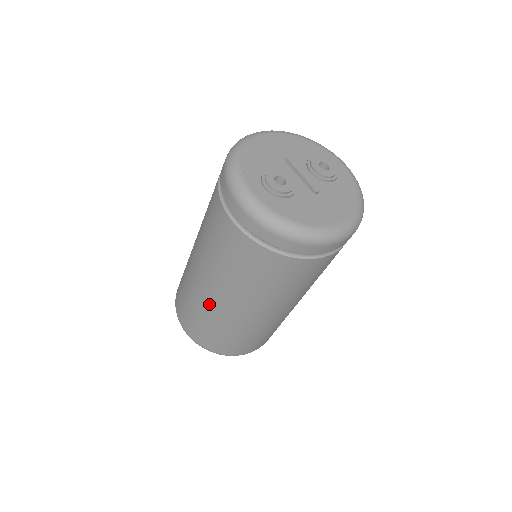
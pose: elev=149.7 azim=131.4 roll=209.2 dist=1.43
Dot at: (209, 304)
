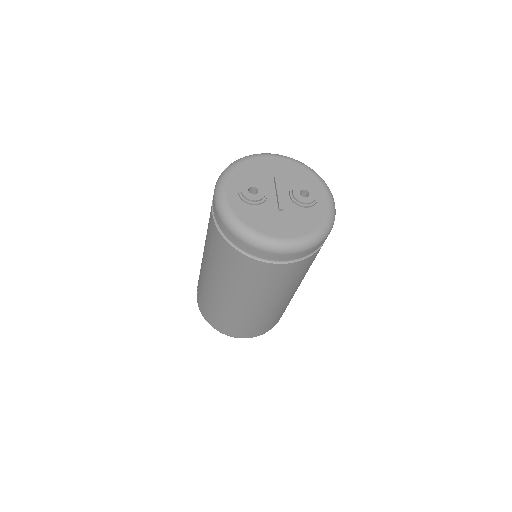
Dot at: (204, 277)
